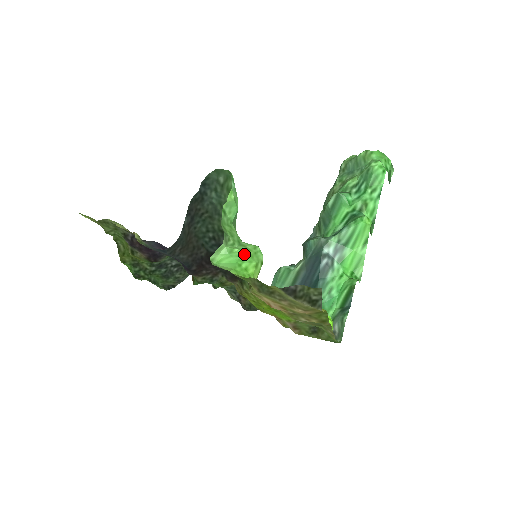
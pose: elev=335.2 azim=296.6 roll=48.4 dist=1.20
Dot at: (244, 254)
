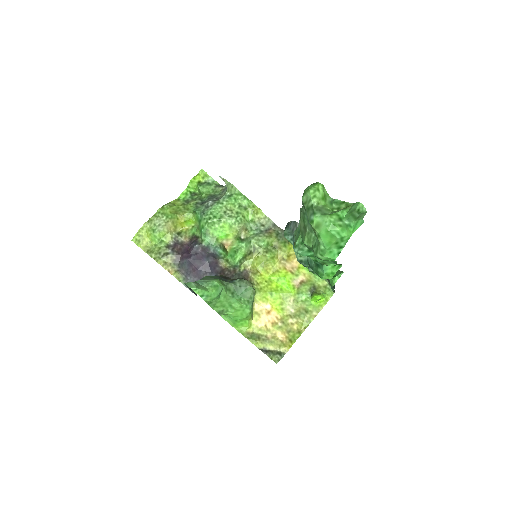
Dot at: (236, 315)
